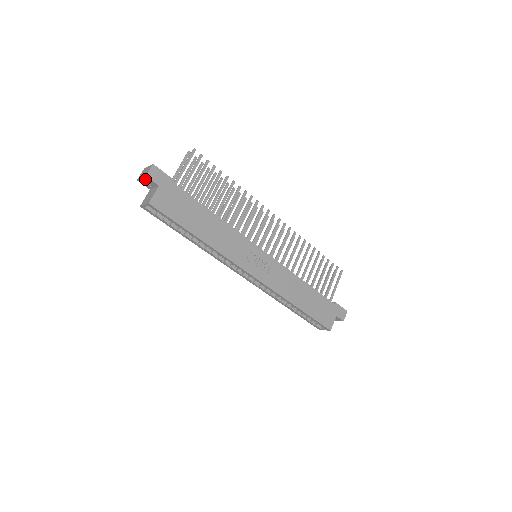
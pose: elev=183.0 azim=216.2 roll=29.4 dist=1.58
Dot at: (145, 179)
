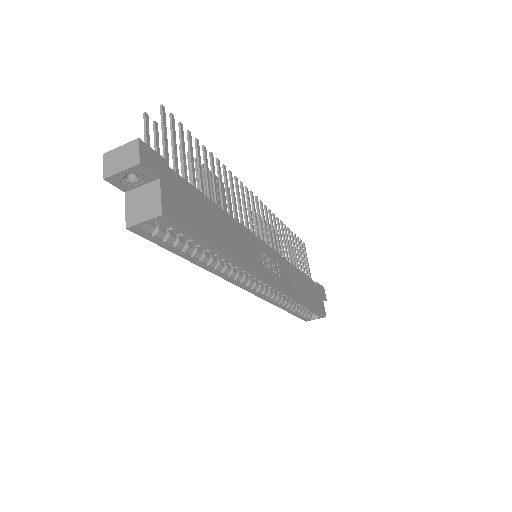
Dot at: (131, 171)
